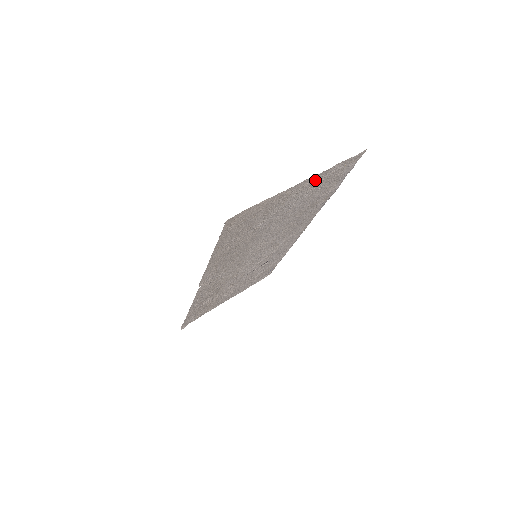
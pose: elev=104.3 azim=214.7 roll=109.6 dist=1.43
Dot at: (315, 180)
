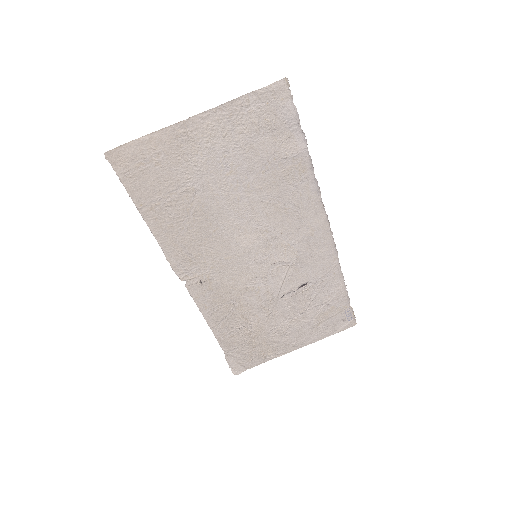
Dot at: (223, 120)
